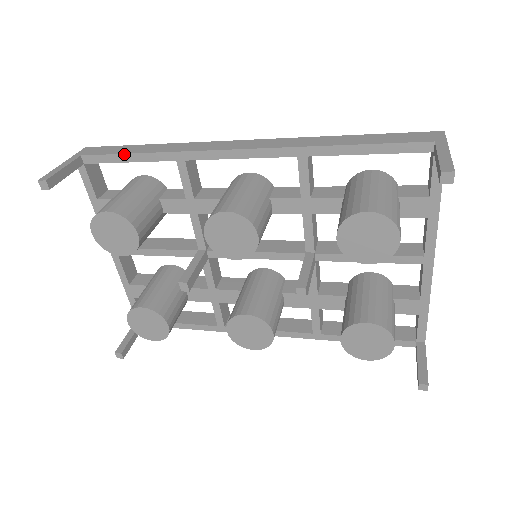
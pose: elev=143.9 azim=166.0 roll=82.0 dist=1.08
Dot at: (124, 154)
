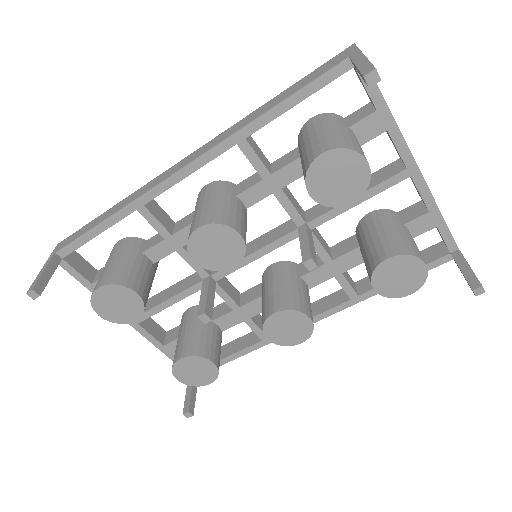
Dot at: (90, 230)
